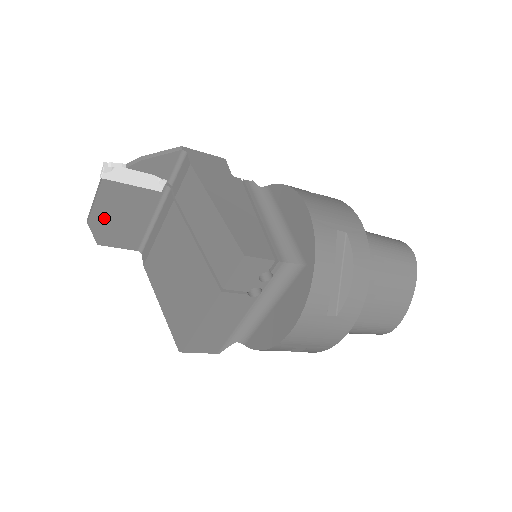
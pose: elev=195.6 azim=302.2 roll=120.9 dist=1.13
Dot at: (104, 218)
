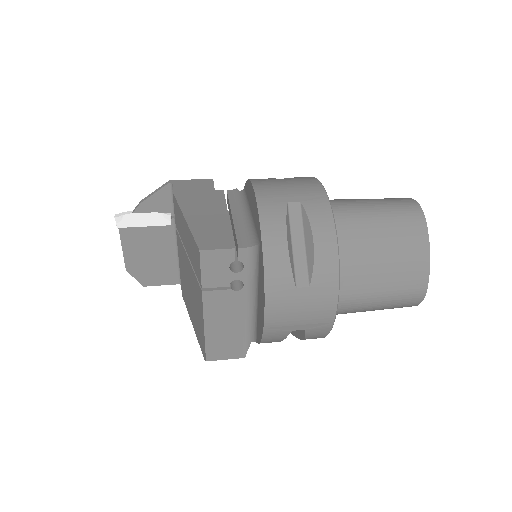
Dot at: (137, 262)
